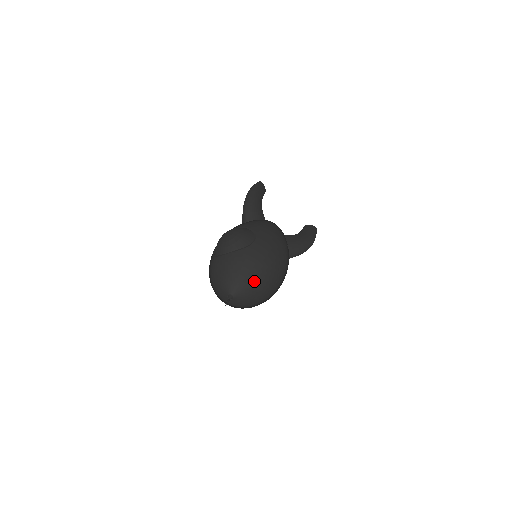
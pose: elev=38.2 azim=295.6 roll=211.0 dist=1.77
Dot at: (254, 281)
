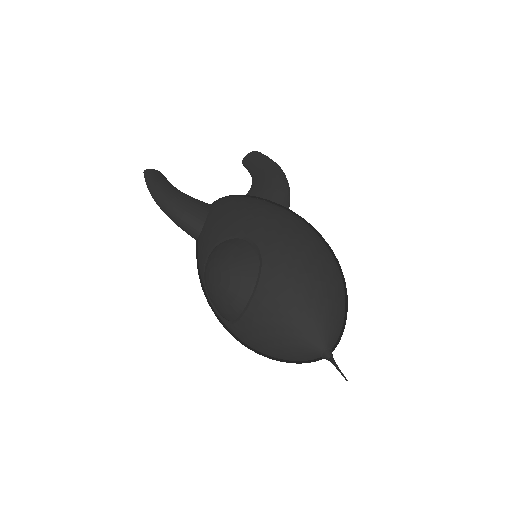
Dot at: (325, 297)
